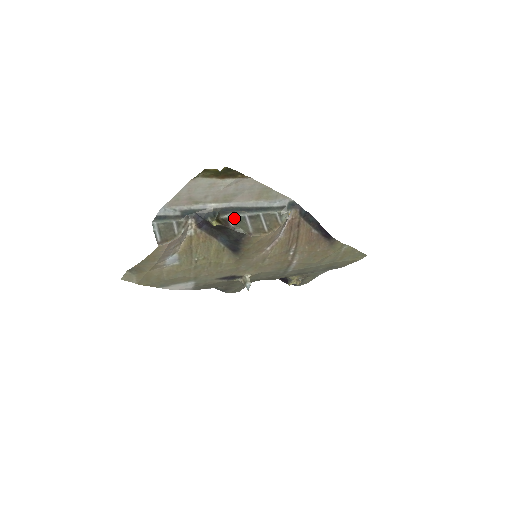
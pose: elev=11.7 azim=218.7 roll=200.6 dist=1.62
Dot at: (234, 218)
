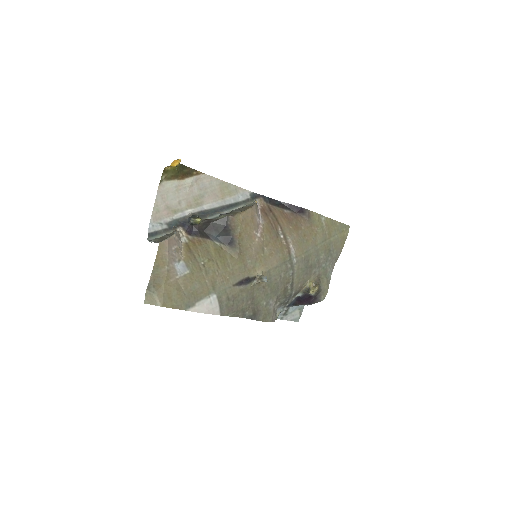
Dot at: occluded
